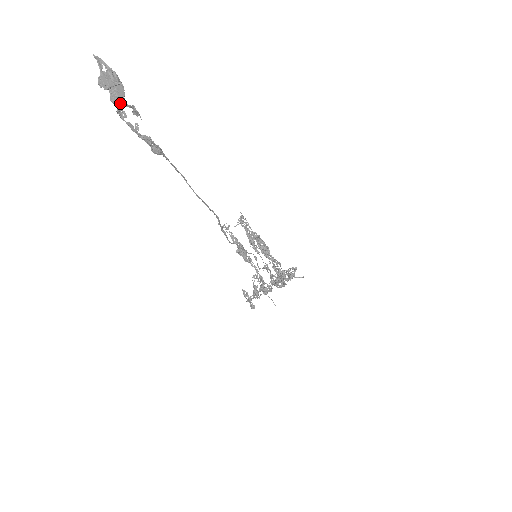
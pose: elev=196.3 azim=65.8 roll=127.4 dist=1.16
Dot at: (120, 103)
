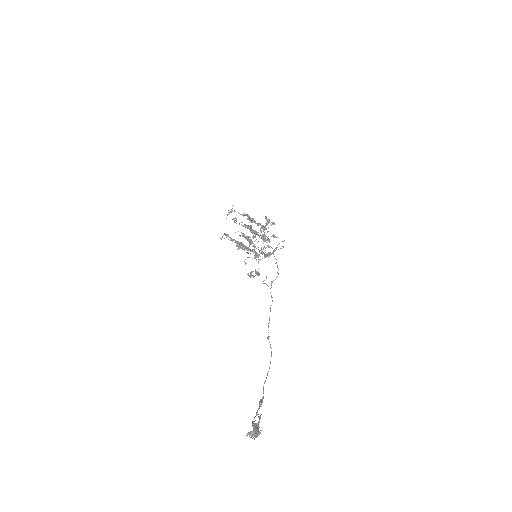
Dot at: occluded
